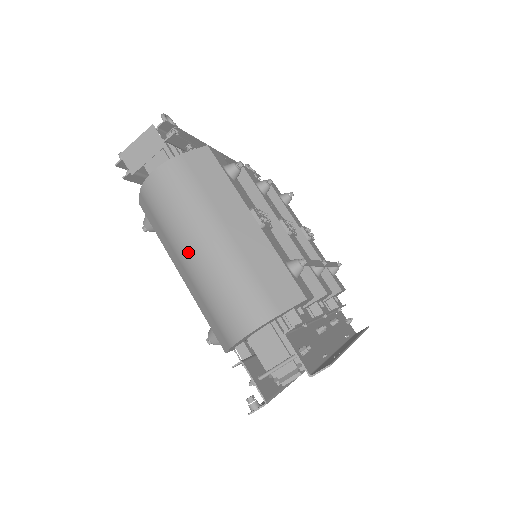
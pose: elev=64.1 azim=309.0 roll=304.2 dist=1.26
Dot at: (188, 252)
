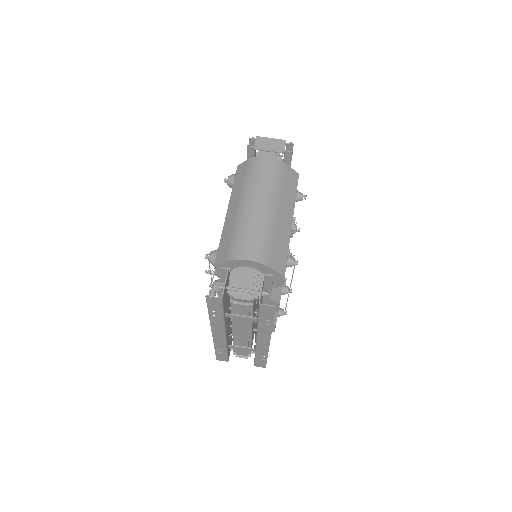
Dot at: (249, 202)
